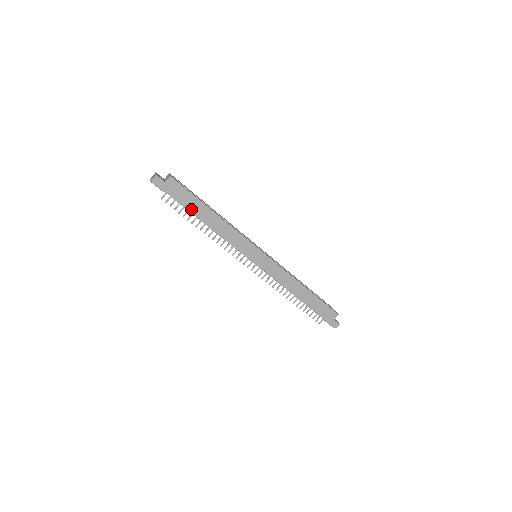
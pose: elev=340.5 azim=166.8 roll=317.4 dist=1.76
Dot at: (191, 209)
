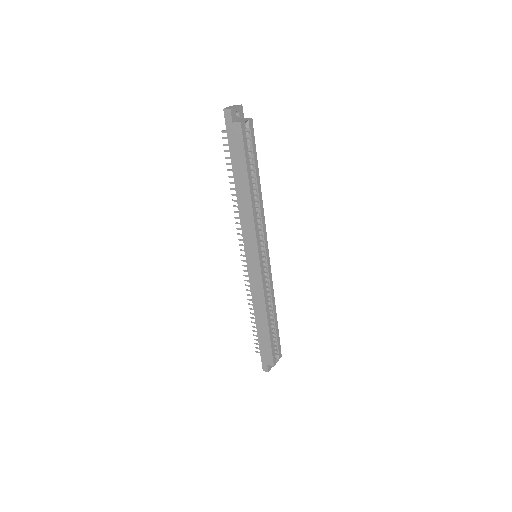
Dot at: (235, 166)
